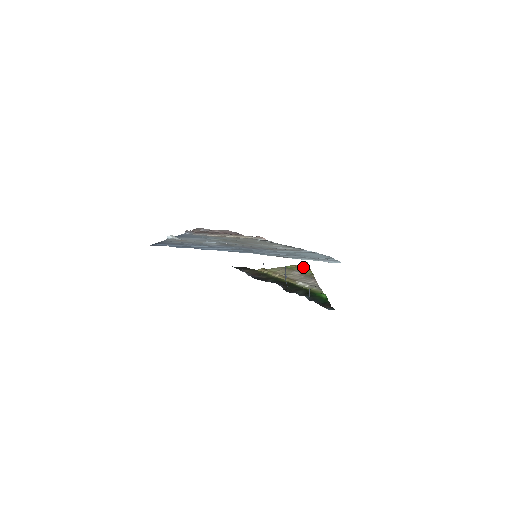
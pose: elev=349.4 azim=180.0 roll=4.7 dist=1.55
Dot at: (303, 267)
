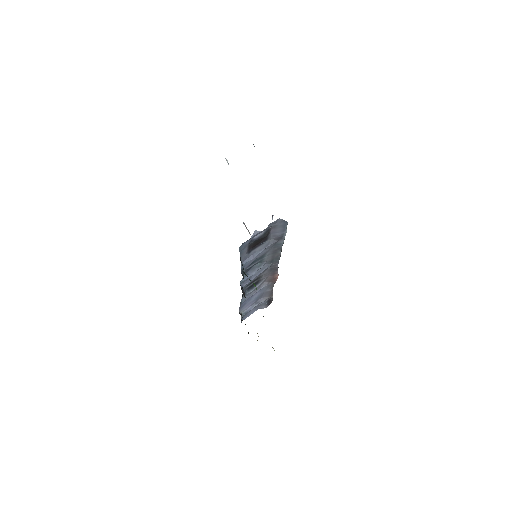
Dot at: occluded
